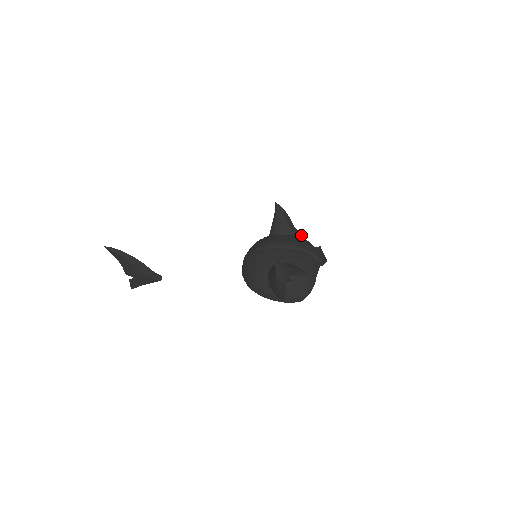
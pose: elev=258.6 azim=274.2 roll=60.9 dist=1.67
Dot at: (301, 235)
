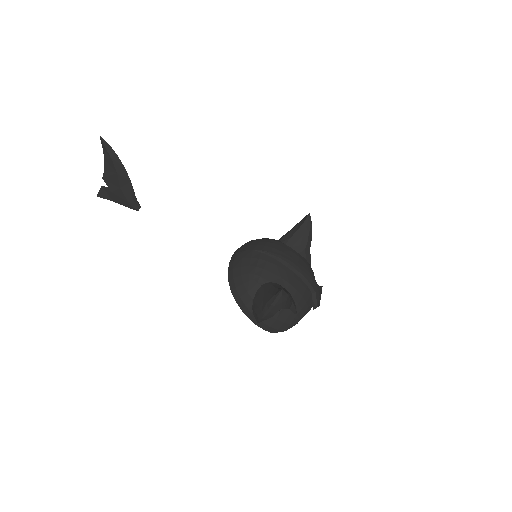
Dot at: (310, 261)
